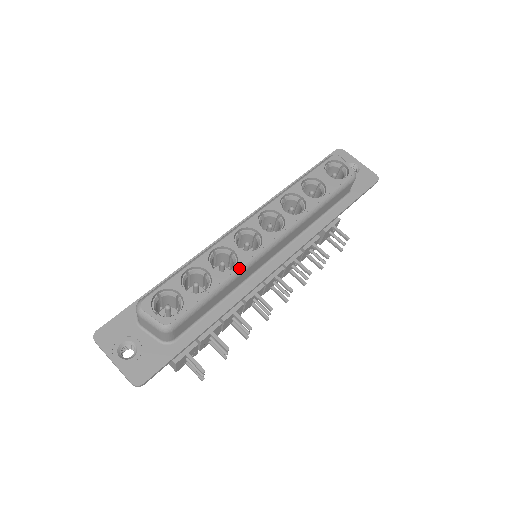
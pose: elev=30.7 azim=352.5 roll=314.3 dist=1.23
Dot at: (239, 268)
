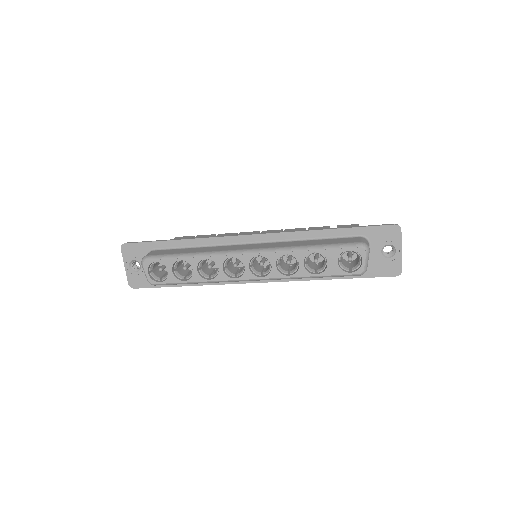
Dot at: (214, 281)
